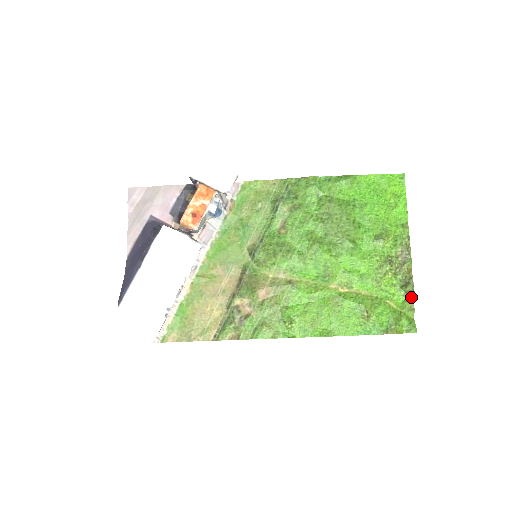
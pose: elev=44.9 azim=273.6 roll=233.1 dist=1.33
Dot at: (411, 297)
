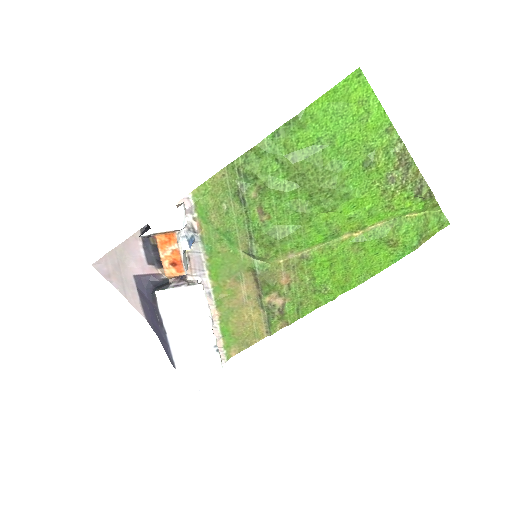
Dot at: (430, 198)
